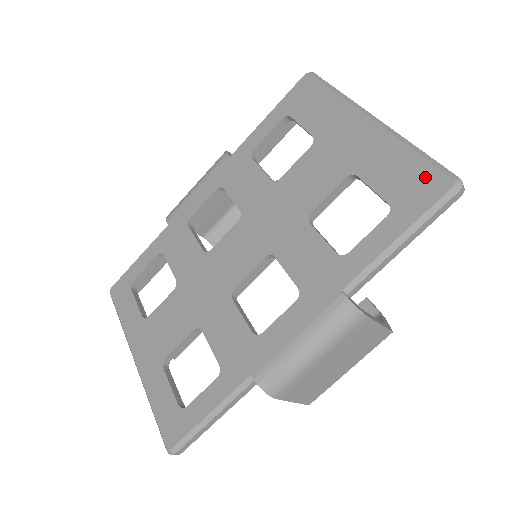
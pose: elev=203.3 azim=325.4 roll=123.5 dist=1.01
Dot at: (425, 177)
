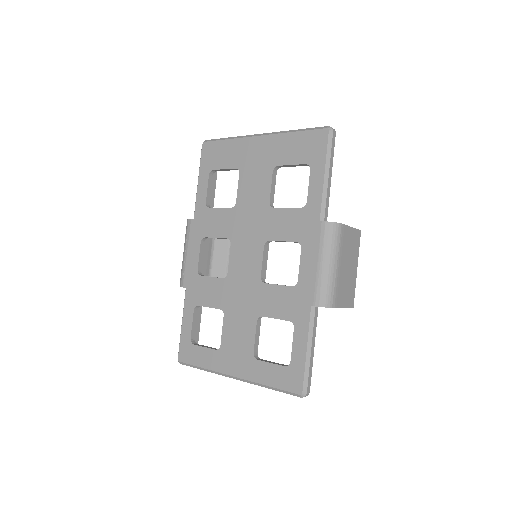
Dot at: (312, 138)
